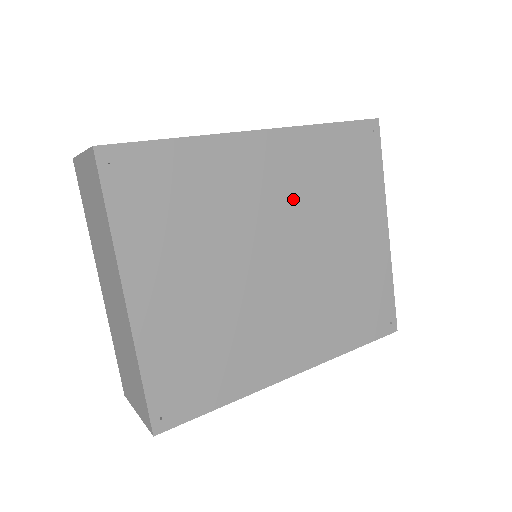
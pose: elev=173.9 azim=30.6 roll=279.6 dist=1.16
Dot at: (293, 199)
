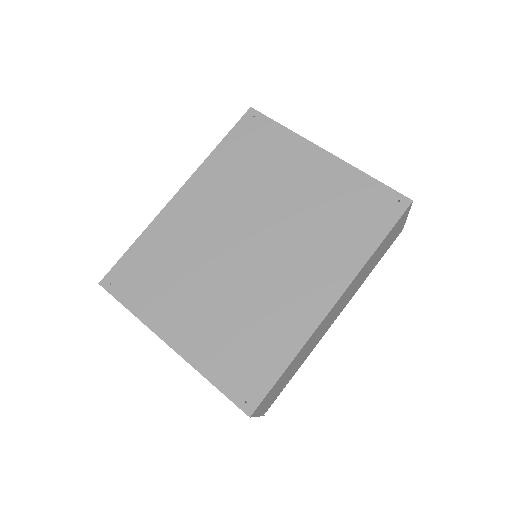
Dot at: (230, 204)
